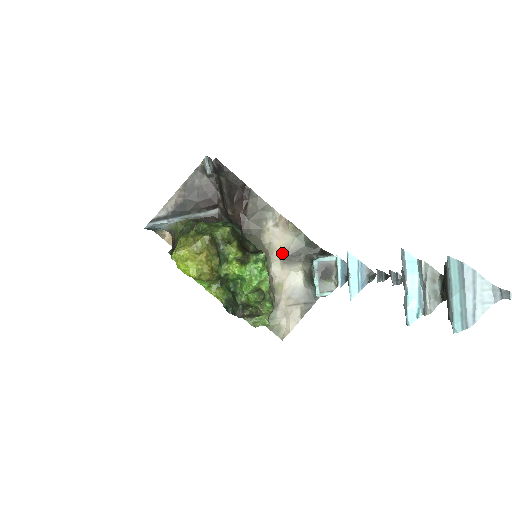
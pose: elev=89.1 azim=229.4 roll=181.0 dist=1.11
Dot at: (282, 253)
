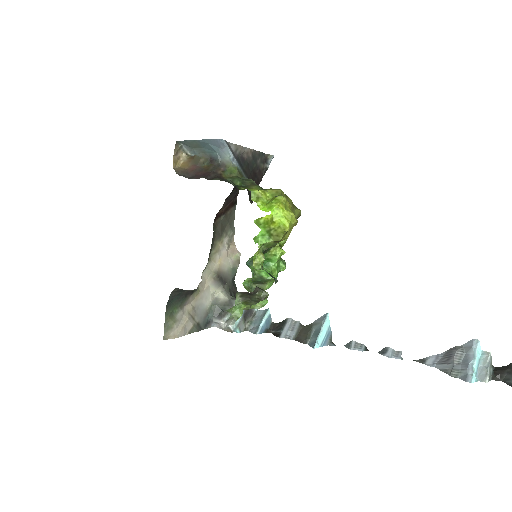
Dot at: (218, 269)
